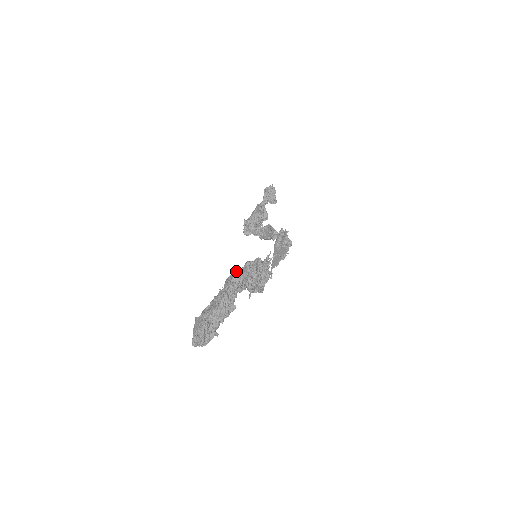
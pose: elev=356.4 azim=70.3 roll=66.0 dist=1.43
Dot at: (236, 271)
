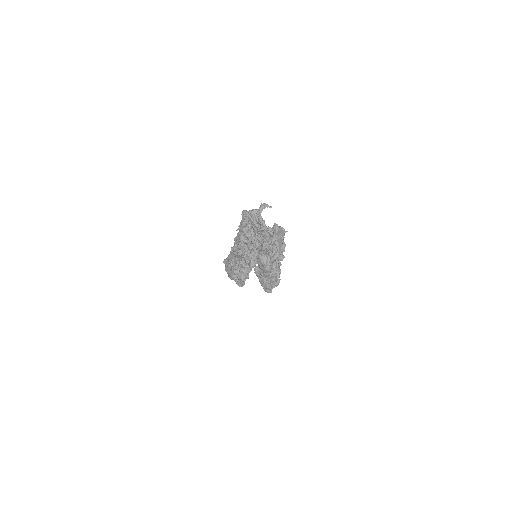
Dot at: (245, 211)
